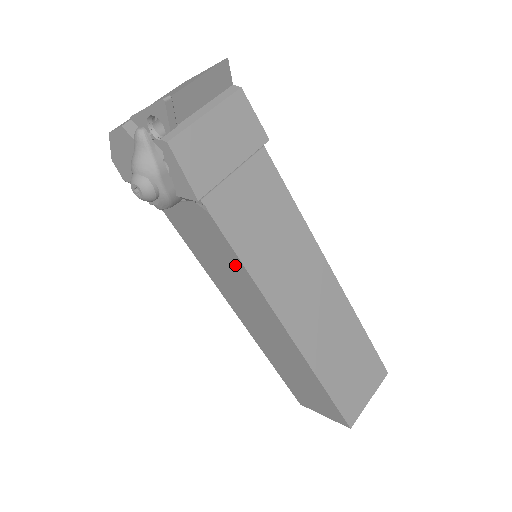
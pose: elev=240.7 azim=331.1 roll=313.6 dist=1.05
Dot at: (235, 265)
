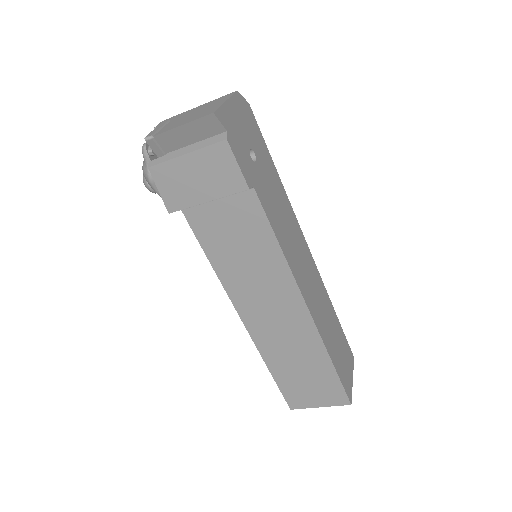
Dot at: occluded
